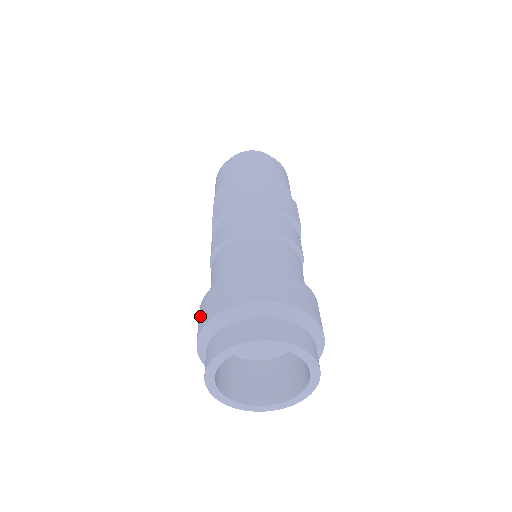
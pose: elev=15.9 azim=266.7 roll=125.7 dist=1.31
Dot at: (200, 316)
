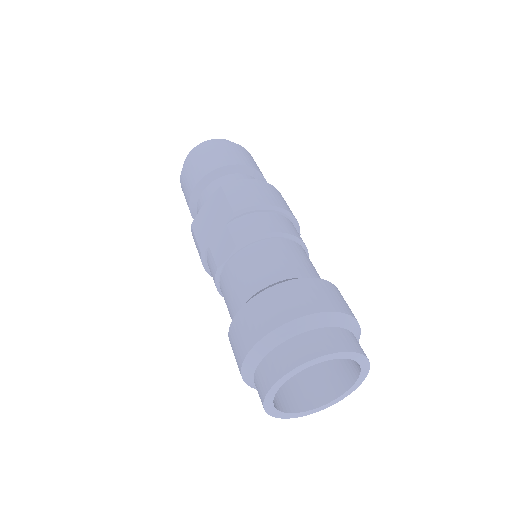
Dot at: (262, 312)
